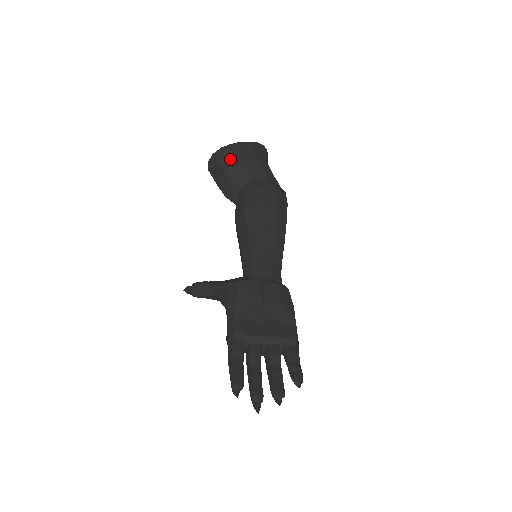
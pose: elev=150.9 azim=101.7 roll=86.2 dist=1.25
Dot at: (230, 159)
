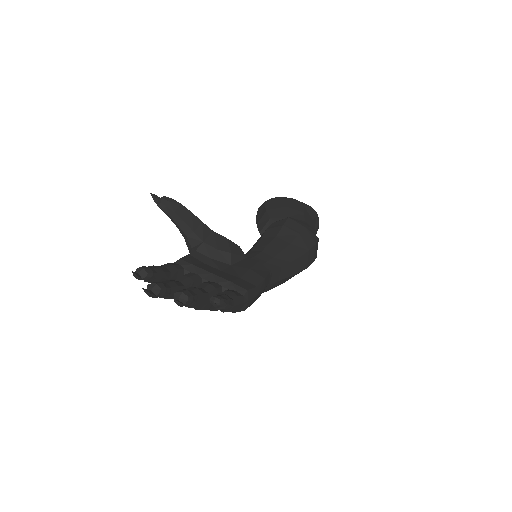
Dot at: (277, 204)
